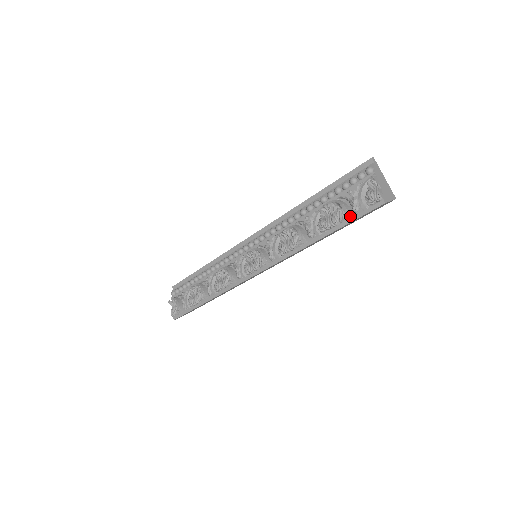
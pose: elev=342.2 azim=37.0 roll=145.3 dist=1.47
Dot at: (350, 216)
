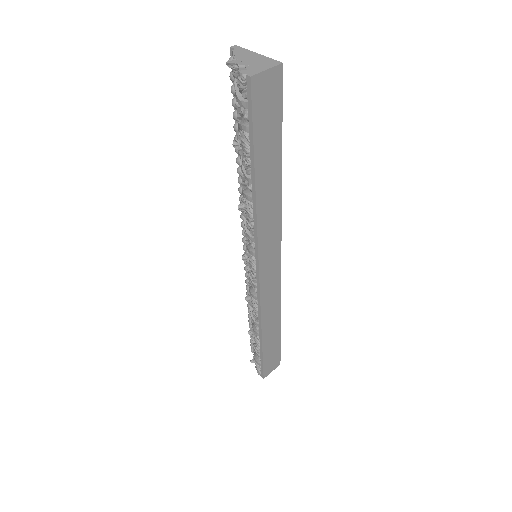
Dot at: (249, 129)
